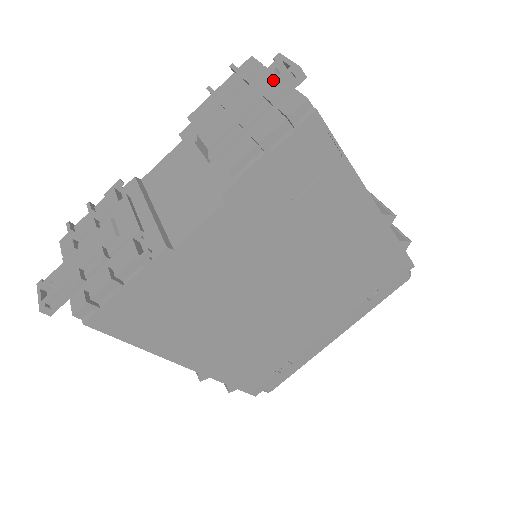
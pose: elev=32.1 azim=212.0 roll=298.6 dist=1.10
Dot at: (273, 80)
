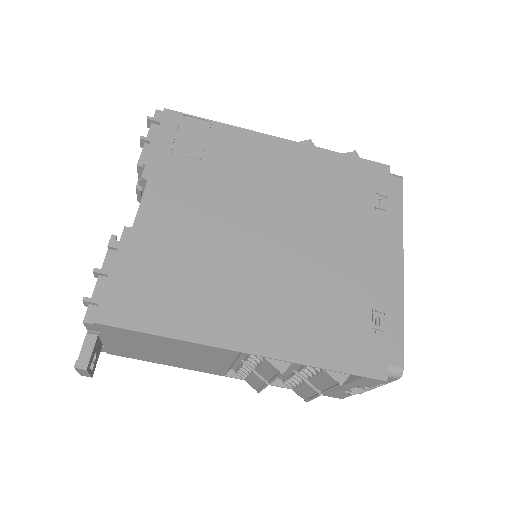
Dot at: occluded
